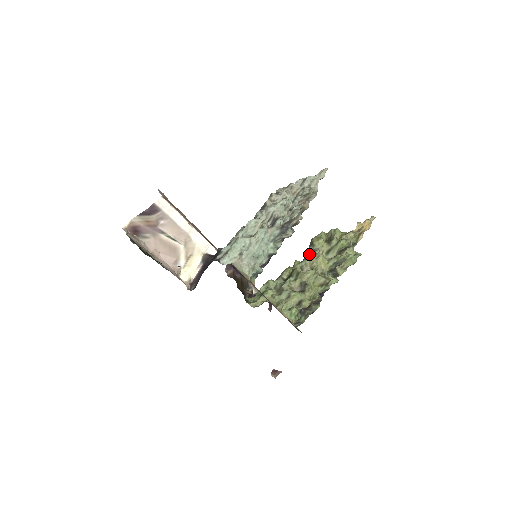
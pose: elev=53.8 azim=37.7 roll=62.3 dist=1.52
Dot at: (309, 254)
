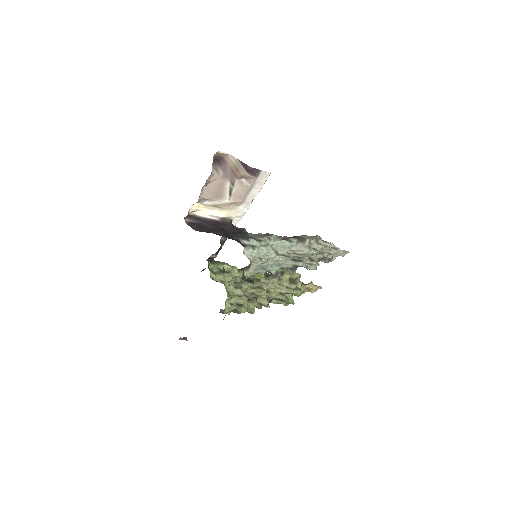
Dot at: (276, 280)
